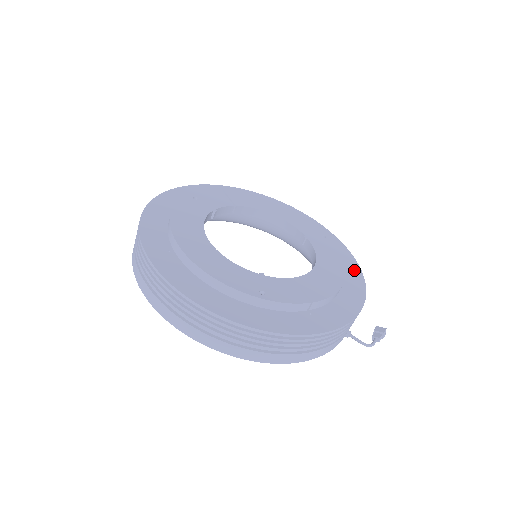
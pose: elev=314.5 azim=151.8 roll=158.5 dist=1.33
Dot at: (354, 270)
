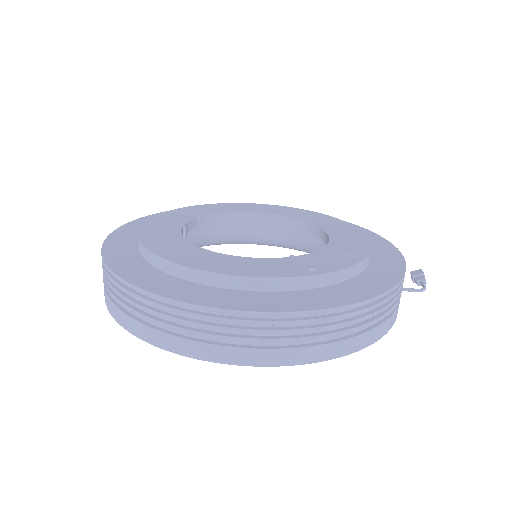
Dot at: occluded
